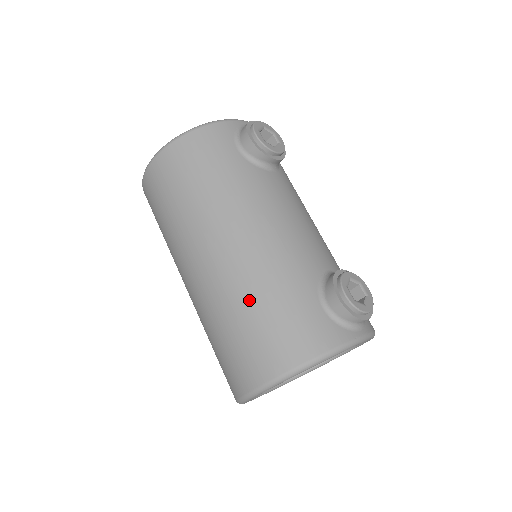
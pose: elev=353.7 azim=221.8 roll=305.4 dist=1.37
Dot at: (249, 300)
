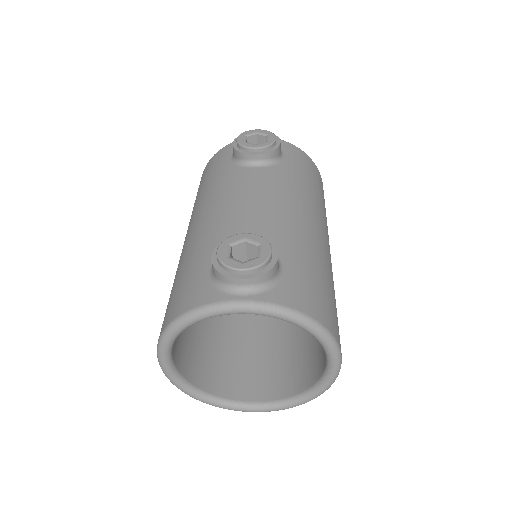
Dot at: (176, 275)
